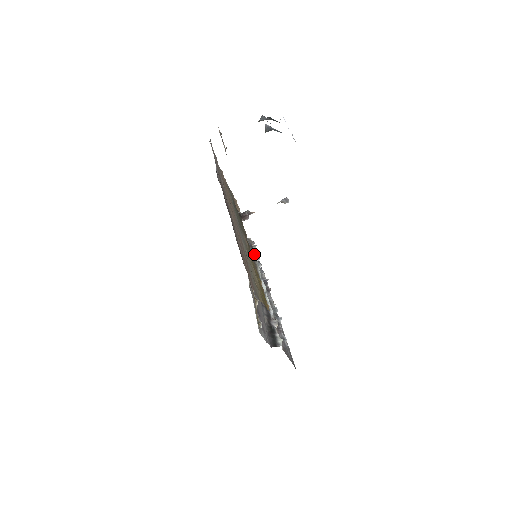
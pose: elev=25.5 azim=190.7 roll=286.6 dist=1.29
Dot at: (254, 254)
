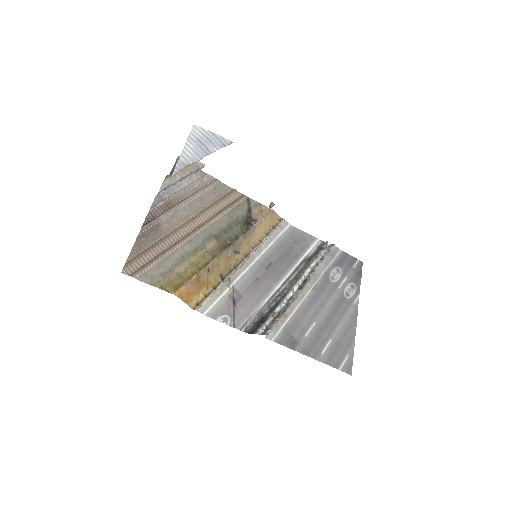
Dot at: (318, 256)
